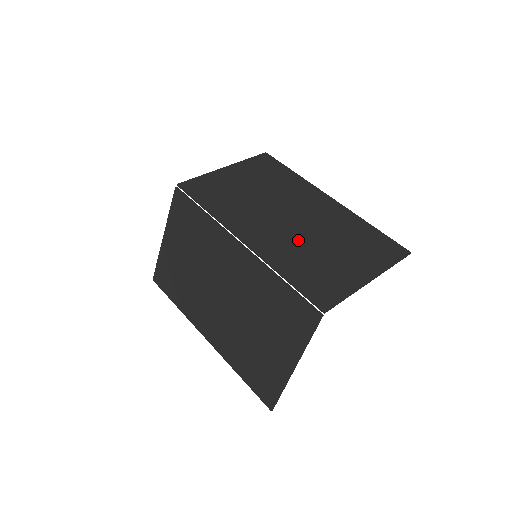
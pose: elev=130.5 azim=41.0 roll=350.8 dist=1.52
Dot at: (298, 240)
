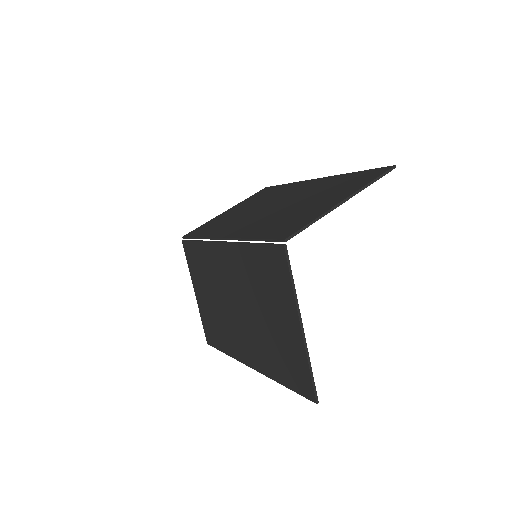
Dot at: (275, 214)
